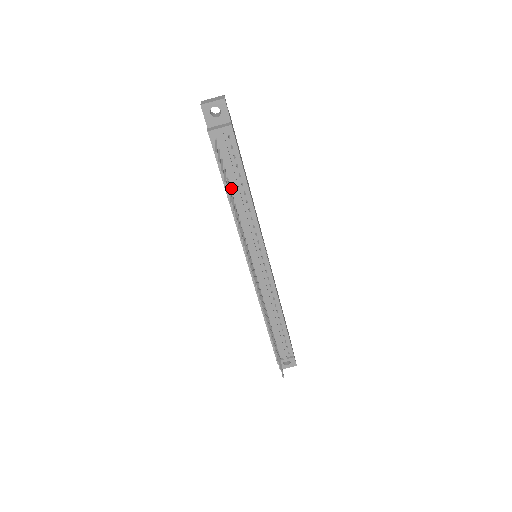
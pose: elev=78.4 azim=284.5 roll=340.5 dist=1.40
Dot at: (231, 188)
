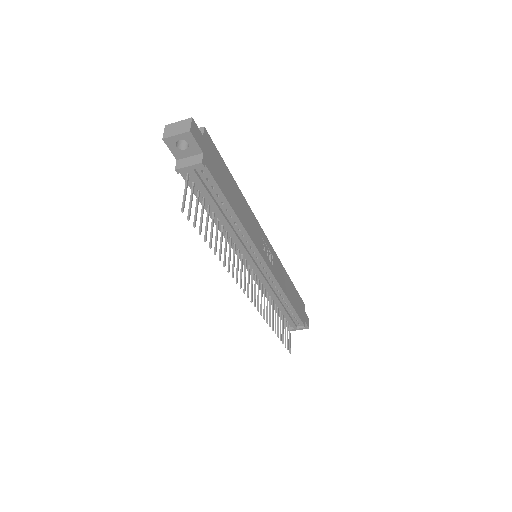
Dot at: (215, 213)
